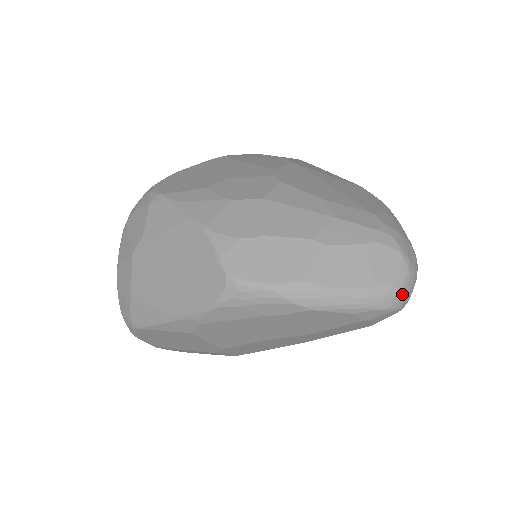
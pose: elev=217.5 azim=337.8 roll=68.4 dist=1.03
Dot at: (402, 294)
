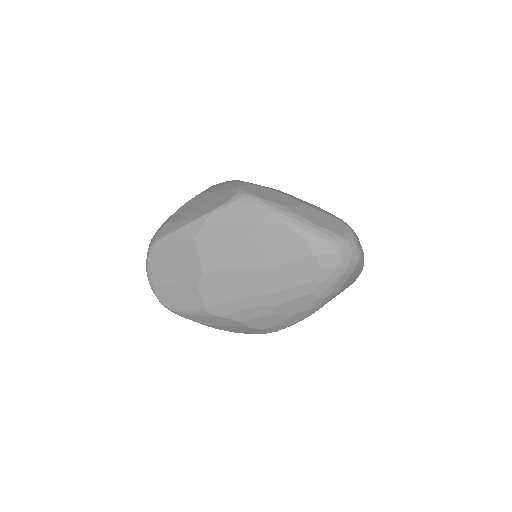
Dot at: (344, 246)
